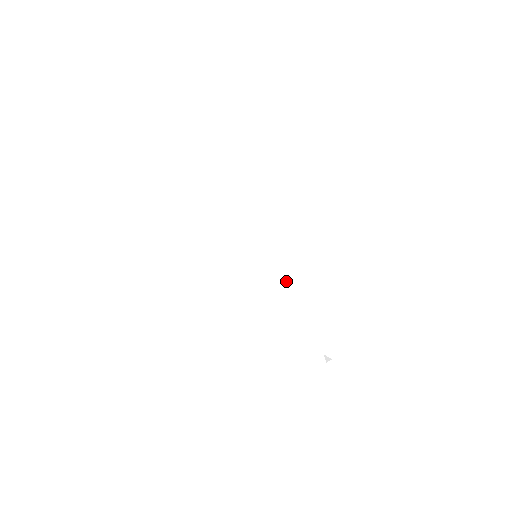
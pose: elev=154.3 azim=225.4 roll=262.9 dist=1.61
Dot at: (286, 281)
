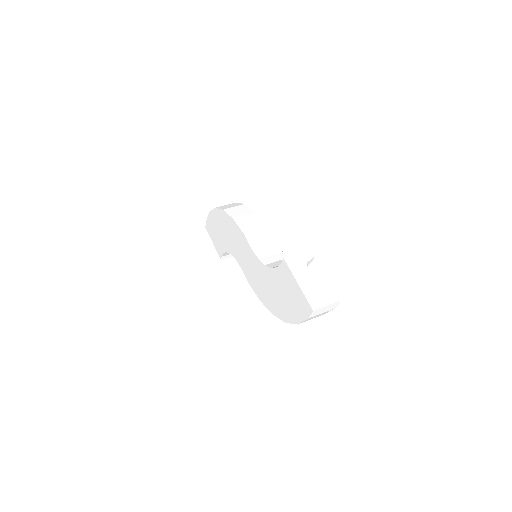
Dot at: (276, 254)
